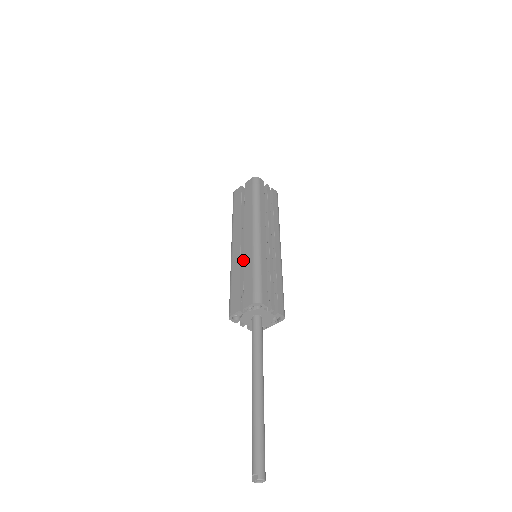
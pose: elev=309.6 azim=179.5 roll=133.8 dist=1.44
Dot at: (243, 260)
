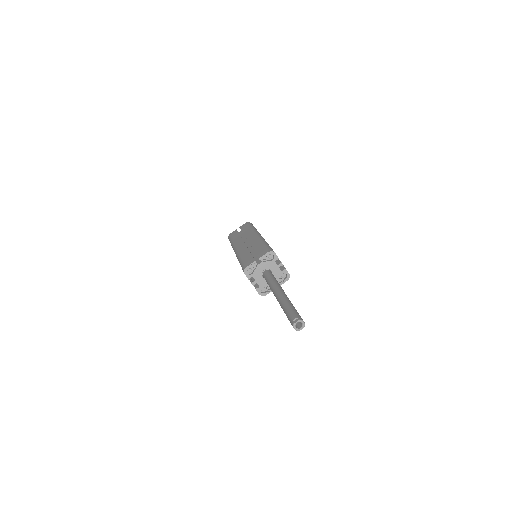
Dot at: (249, 250)
